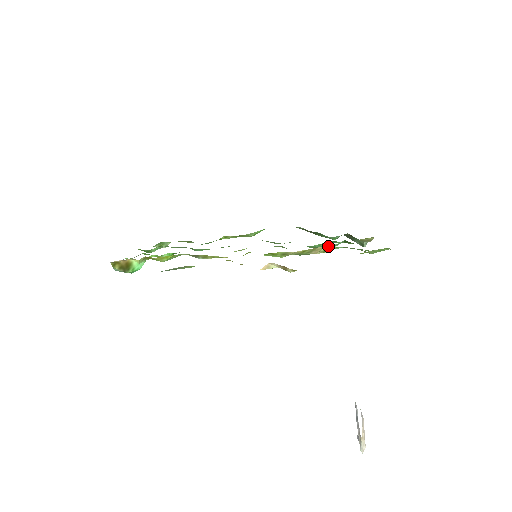
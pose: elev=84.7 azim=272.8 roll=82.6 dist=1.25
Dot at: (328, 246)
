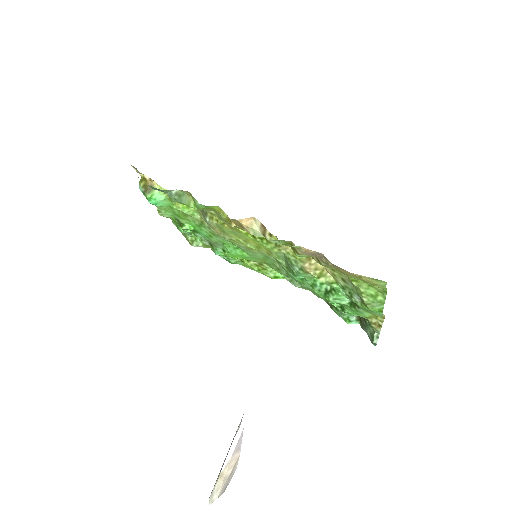
Dot at: (325, 271)
